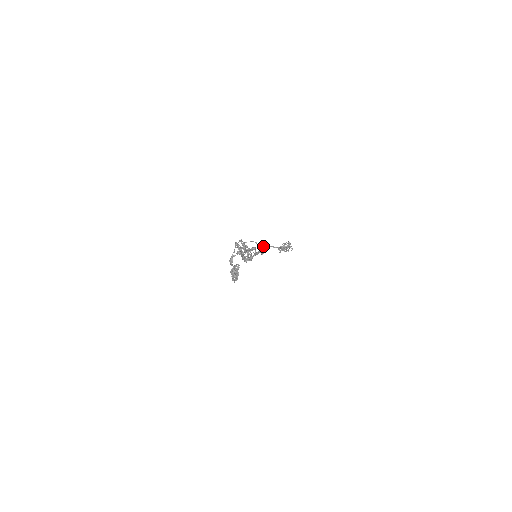
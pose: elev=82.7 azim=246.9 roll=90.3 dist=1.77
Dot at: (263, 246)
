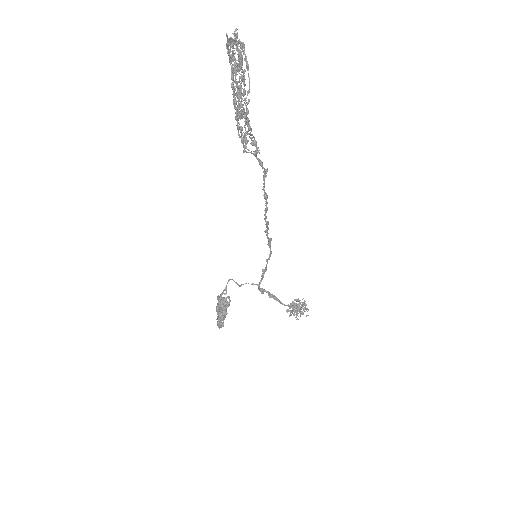
Dot at: (267, 235)
